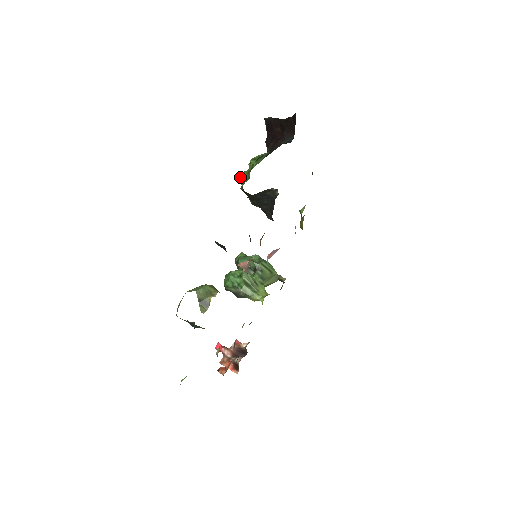
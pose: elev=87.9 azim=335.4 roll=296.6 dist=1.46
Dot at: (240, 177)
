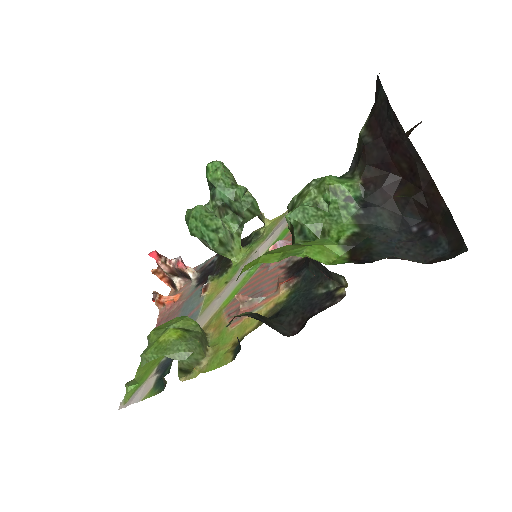
Dot at: (298, 226)
